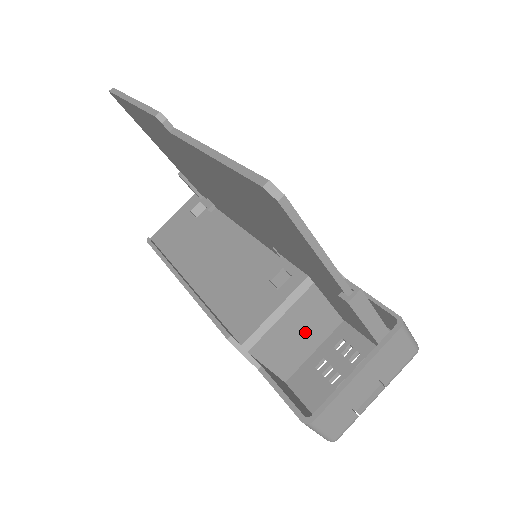
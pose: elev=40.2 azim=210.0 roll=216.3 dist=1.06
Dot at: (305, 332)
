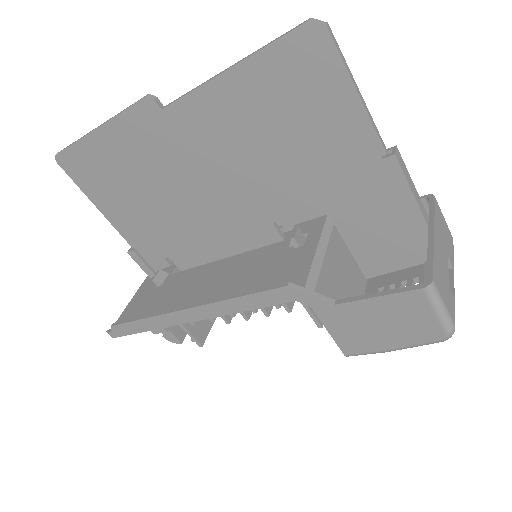
Dot at: (346, 284)
